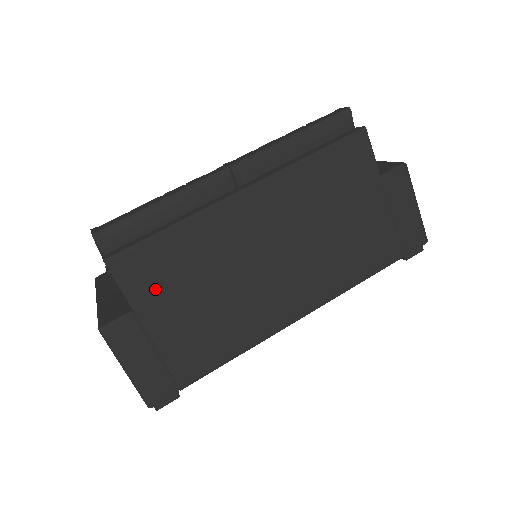
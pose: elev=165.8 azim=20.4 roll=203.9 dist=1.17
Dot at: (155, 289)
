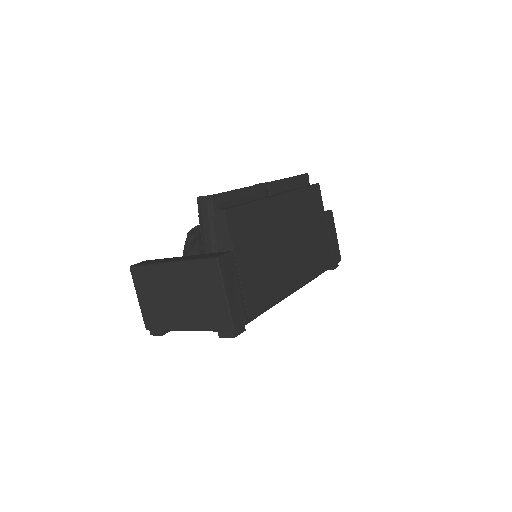
Dot at: (243, 240)
